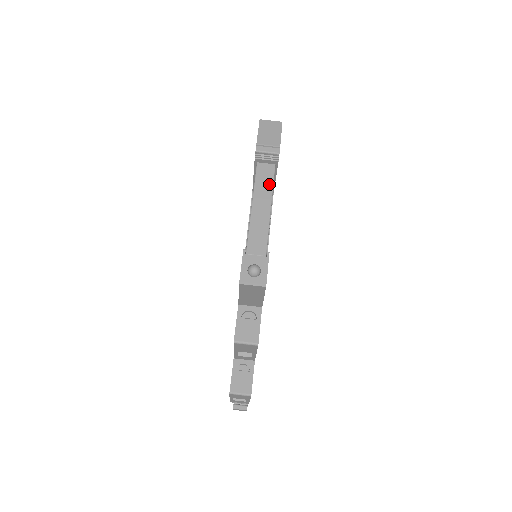
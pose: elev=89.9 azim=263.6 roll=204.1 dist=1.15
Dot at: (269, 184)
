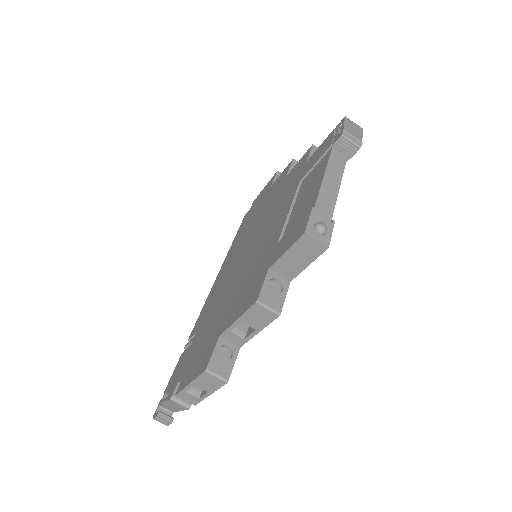
Dot at: (340, 170)
